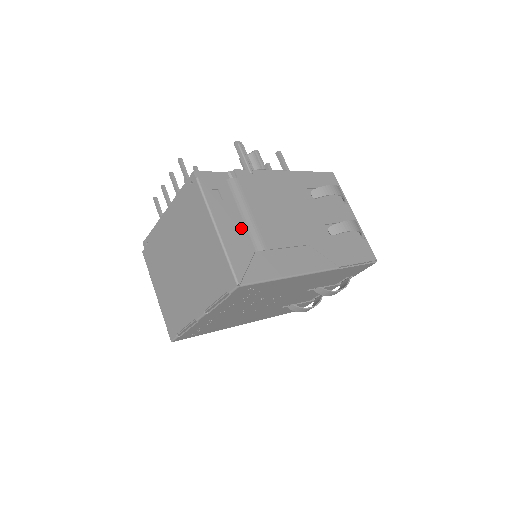
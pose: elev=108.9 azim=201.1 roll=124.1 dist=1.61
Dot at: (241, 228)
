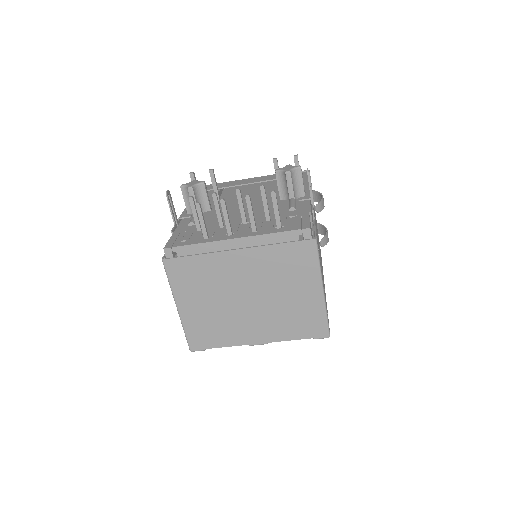
Dot at: occluded
